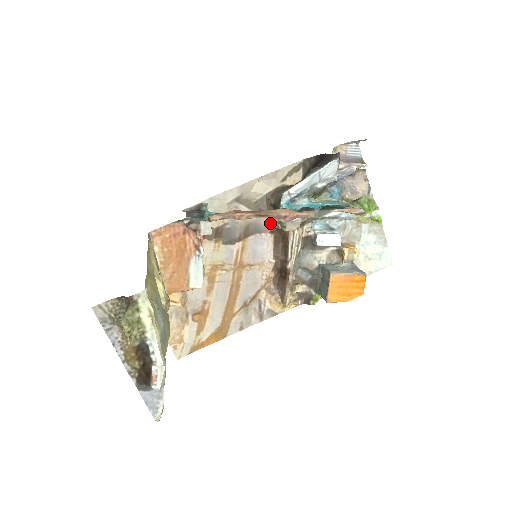
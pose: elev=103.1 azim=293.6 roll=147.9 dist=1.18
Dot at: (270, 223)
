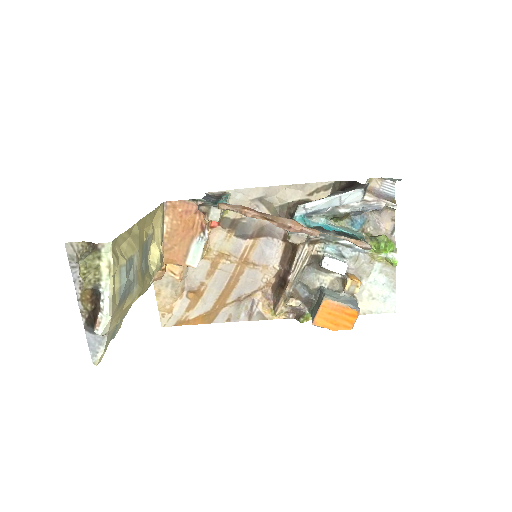
Dot at: (285, 231)
